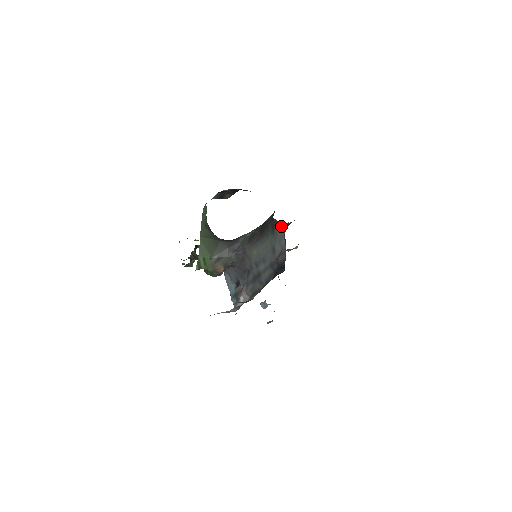
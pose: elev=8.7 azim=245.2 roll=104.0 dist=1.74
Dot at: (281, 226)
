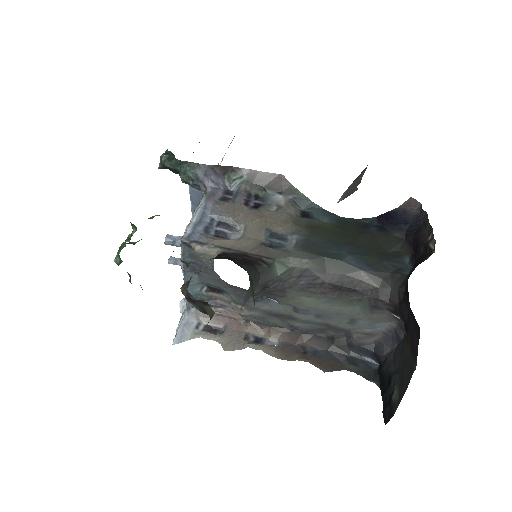
Dot at: (397, 319)
